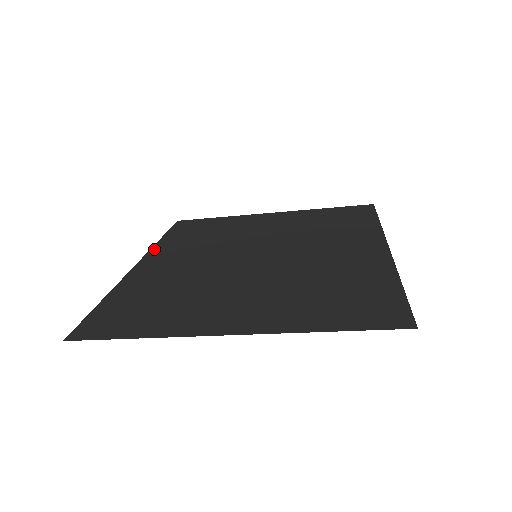
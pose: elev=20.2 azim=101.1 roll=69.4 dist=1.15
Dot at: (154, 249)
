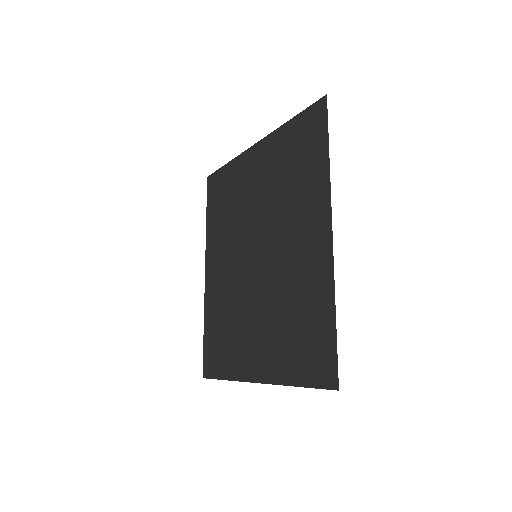
Dot at: (207, 244)
